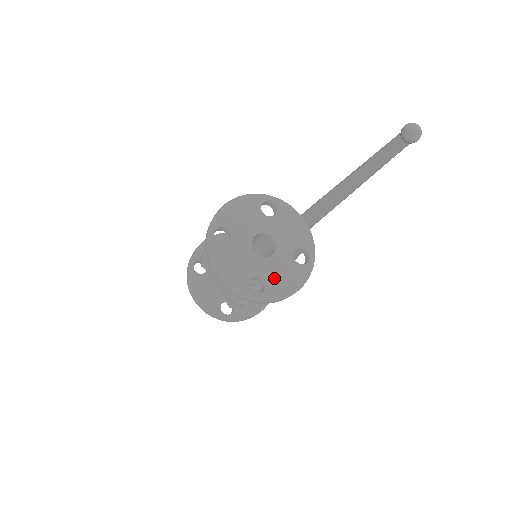
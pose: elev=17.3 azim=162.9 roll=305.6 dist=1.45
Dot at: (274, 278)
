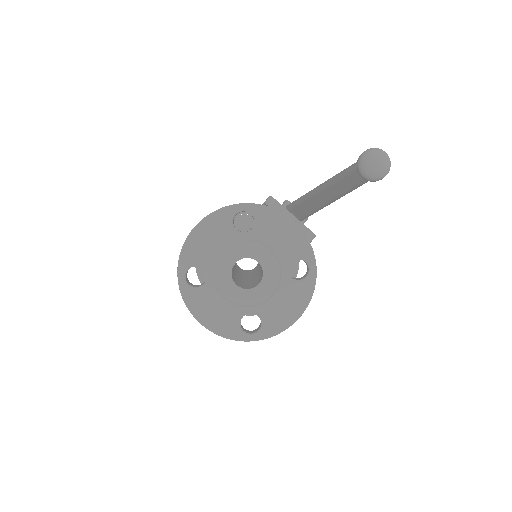
Dot at: (269, 308)
